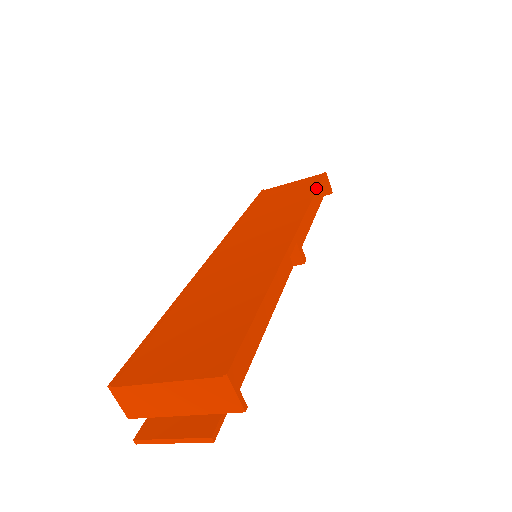
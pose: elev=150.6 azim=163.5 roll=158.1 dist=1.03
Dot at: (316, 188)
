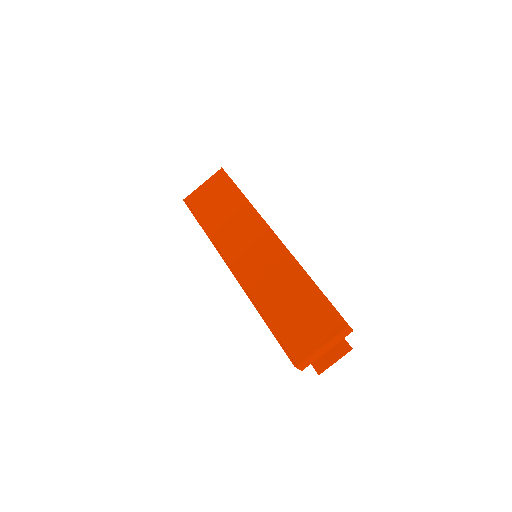
Dot at: (237, 188)
